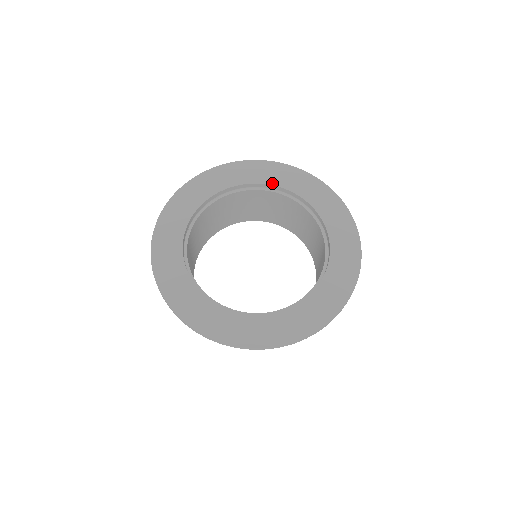
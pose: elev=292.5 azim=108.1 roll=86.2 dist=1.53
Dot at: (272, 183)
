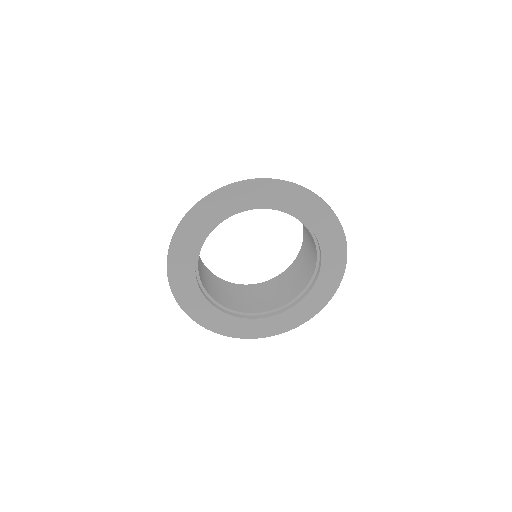
Dot at: (217, 223)
